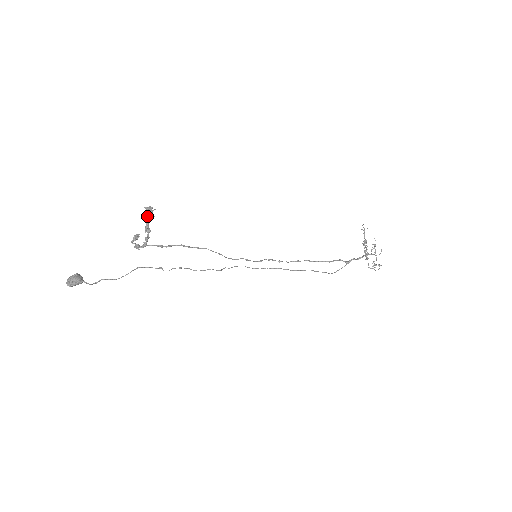
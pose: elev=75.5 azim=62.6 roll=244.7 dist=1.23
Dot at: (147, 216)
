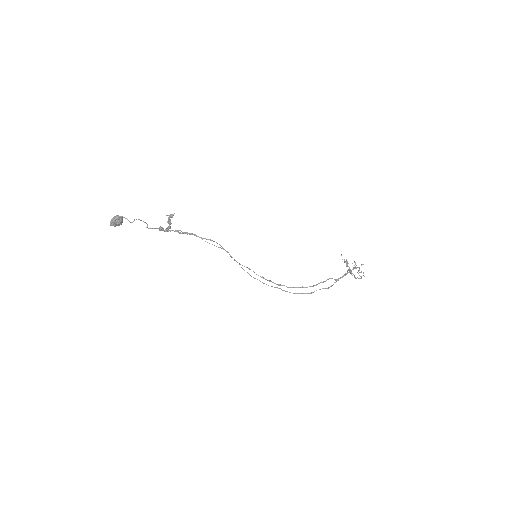
Dot at: (169, 216)
